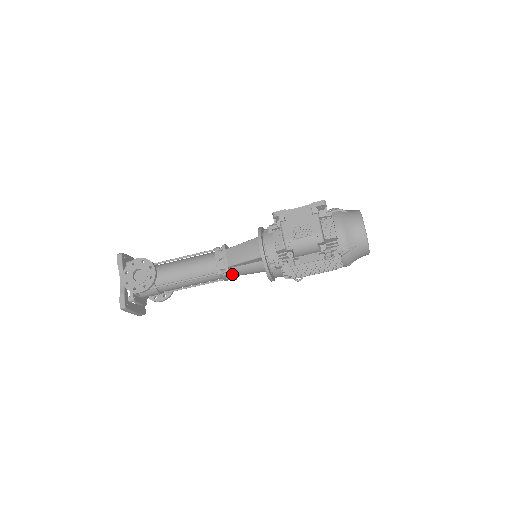
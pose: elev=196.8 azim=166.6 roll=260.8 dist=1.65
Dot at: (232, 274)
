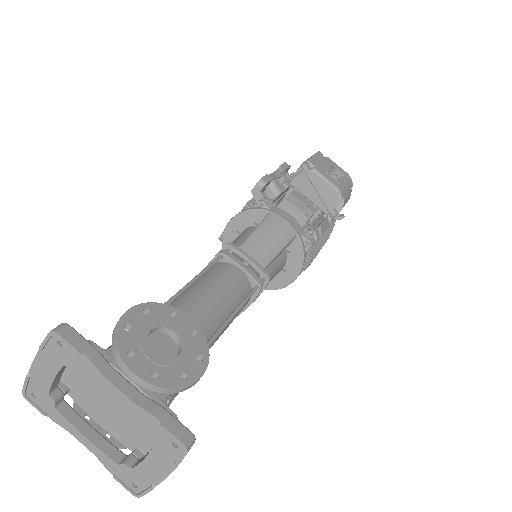
Dot at: occluded
